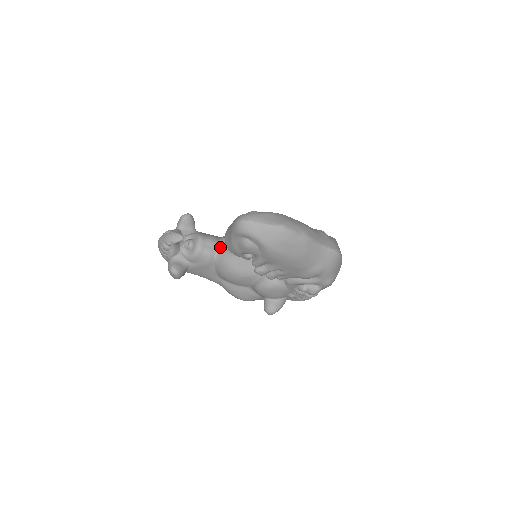
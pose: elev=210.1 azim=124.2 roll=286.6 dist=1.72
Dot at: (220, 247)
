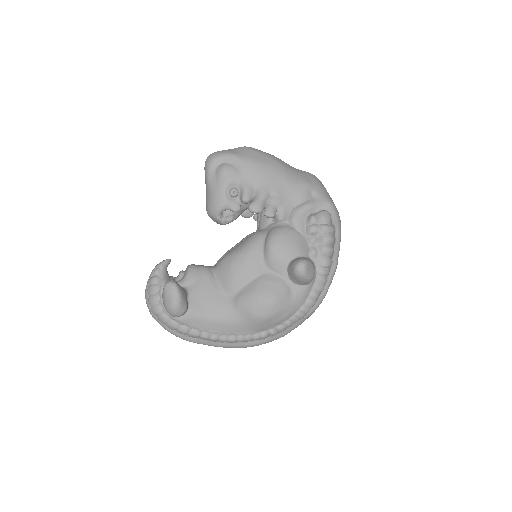
Dot at: occluded
